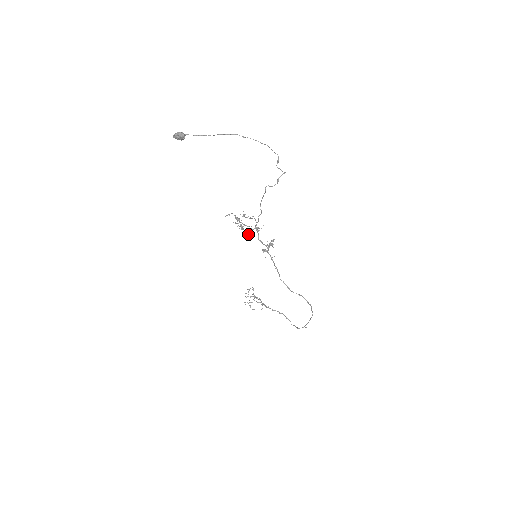
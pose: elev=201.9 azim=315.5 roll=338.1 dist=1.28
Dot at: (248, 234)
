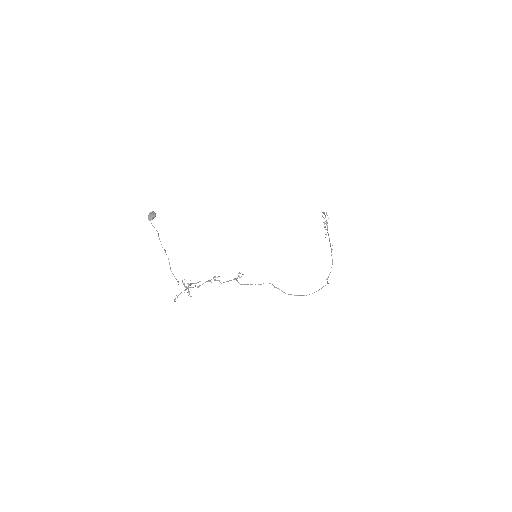
Dot at: (209, 281)
